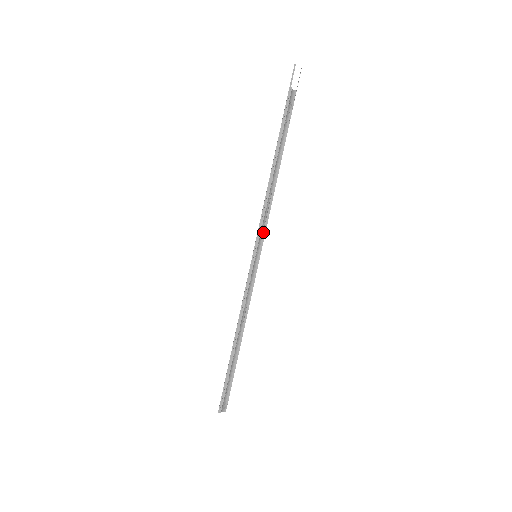
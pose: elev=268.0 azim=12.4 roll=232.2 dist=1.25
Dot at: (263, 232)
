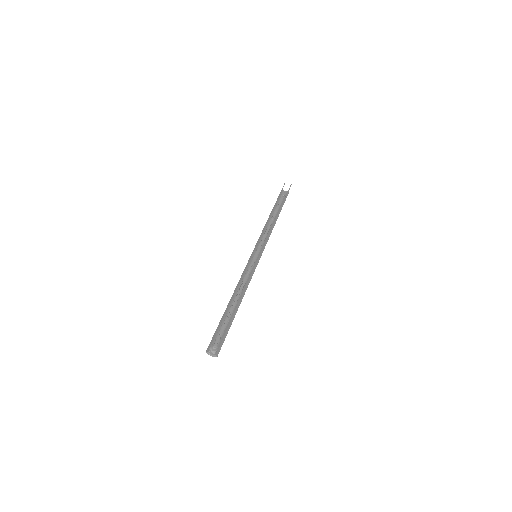
Dot at: (263, 245)
